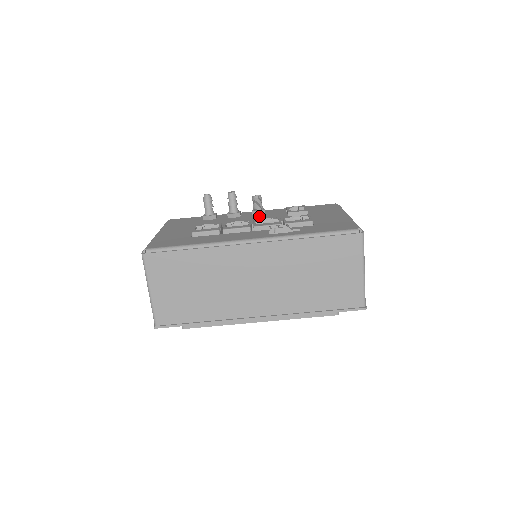
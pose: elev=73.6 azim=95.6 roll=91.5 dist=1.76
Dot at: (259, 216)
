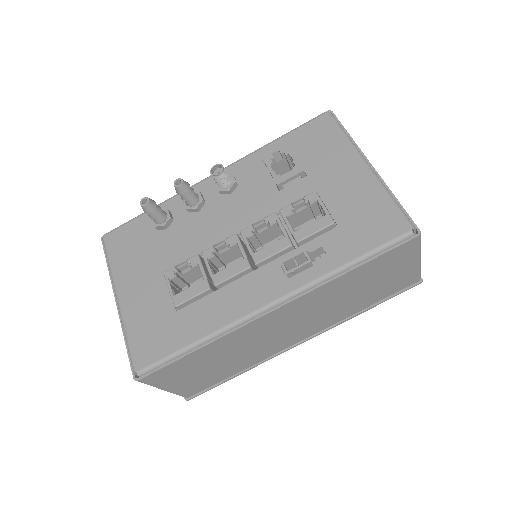
Dot at: (234, 198)
